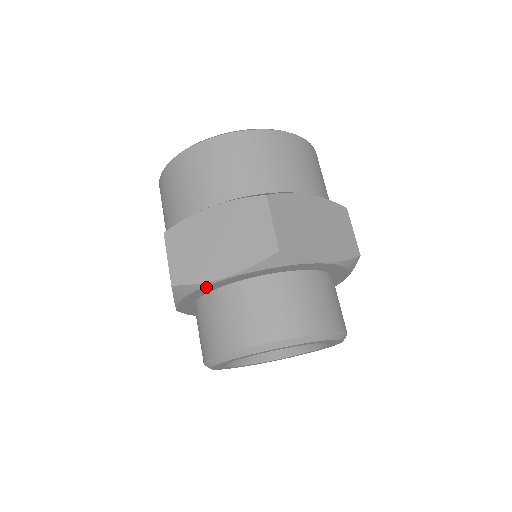
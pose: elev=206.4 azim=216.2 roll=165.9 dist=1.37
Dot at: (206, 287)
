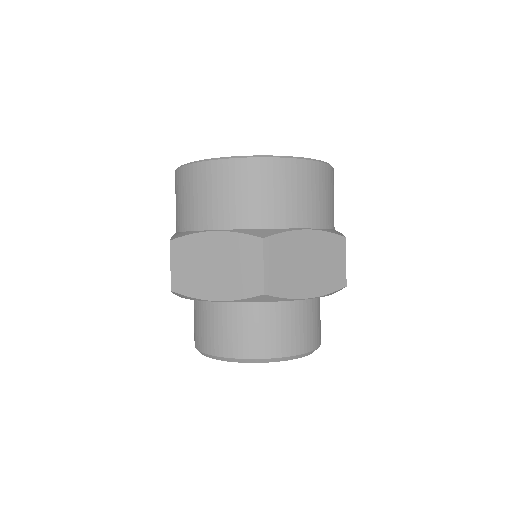
Dot at: (285, 300)
